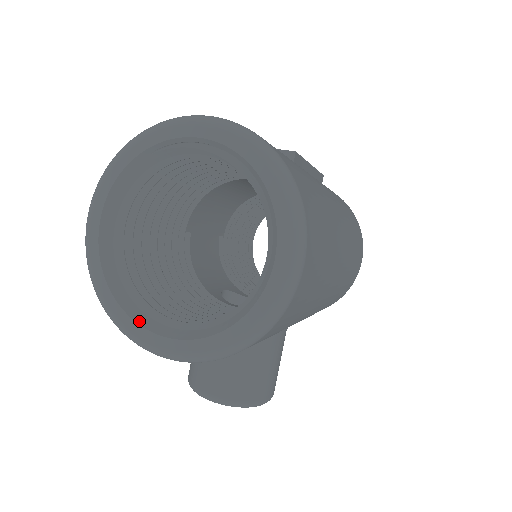
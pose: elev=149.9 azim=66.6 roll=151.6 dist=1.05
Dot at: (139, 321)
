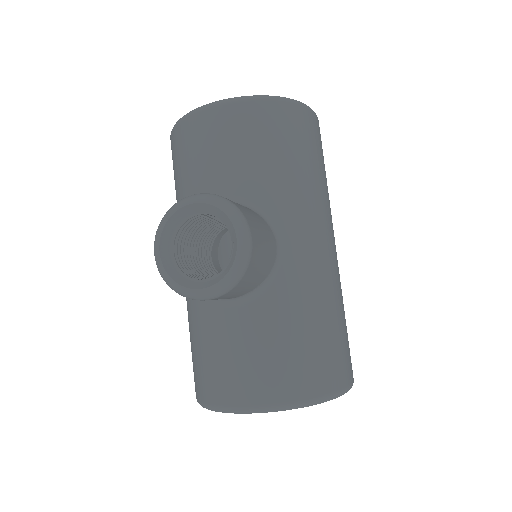
Dot at: occluded
